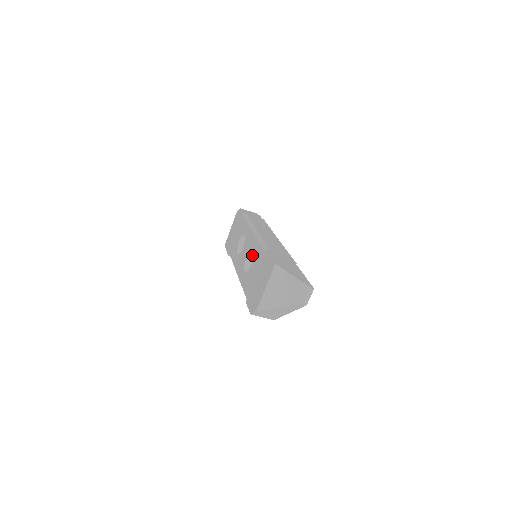
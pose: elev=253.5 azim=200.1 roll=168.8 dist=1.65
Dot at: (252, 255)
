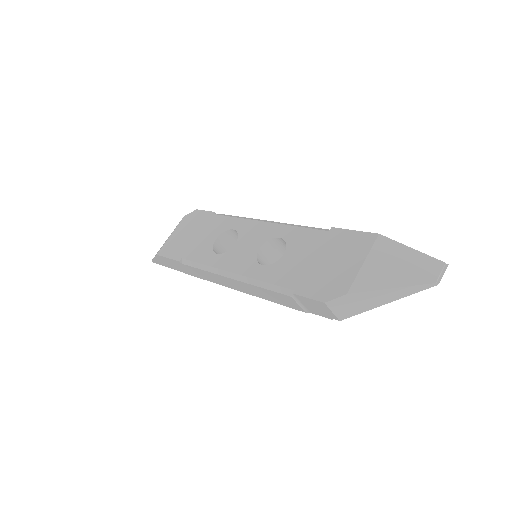
Dot at: (265, 248)
